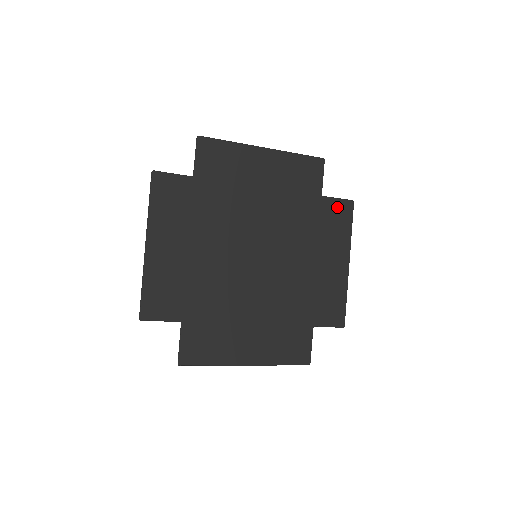
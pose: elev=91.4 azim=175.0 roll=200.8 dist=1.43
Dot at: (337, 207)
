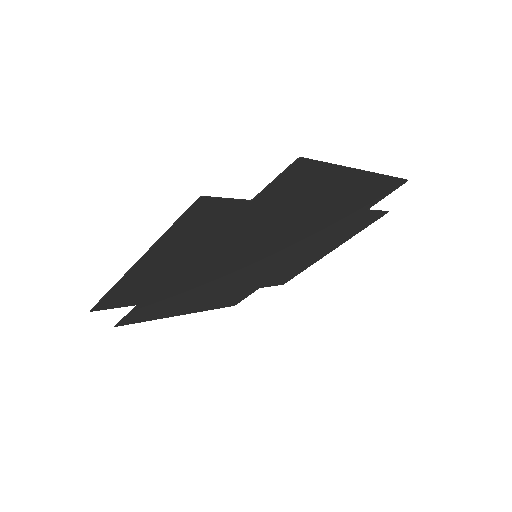
Dot at: (370, 217)
